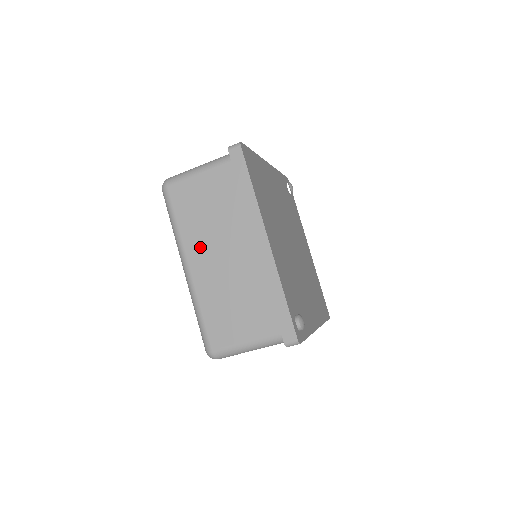
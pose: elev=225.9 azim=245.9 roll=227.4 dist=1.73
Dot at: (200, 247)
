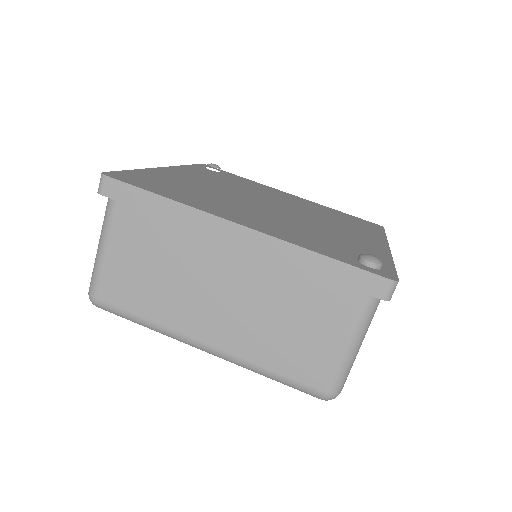
Dot at: (191, 313)
